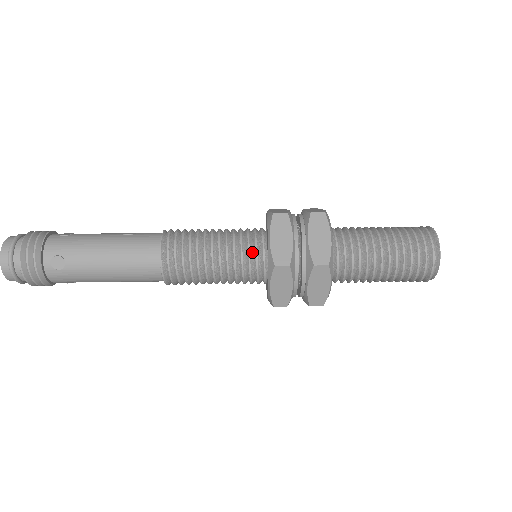
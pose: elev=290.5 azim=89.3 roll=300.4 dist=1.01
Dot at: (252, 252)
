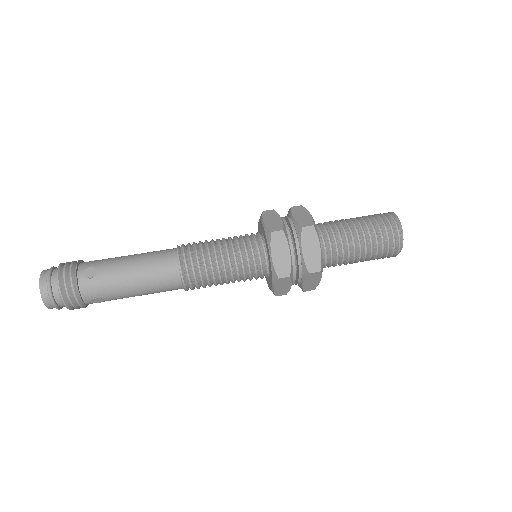
Dot at: (252, 241)
